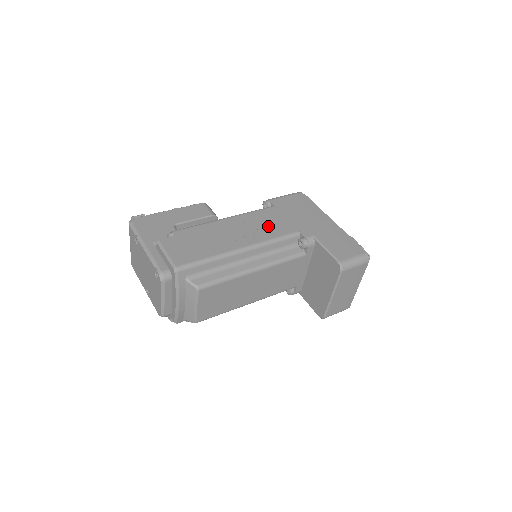
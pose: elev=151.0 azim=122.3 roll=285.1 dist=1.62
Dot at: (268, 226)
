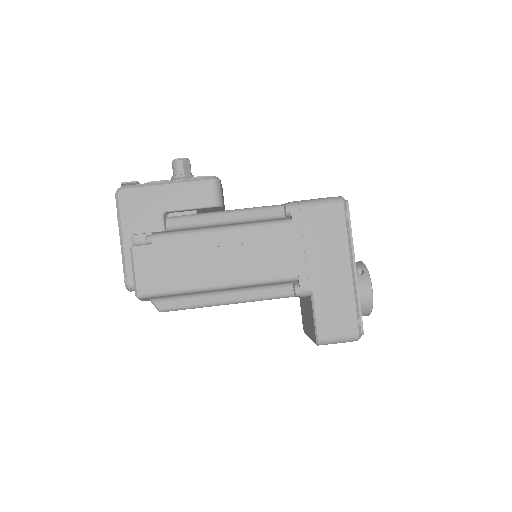
Dot at: (265, 258)
